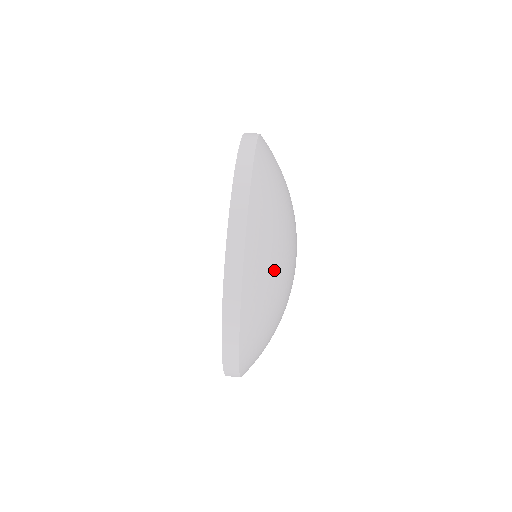
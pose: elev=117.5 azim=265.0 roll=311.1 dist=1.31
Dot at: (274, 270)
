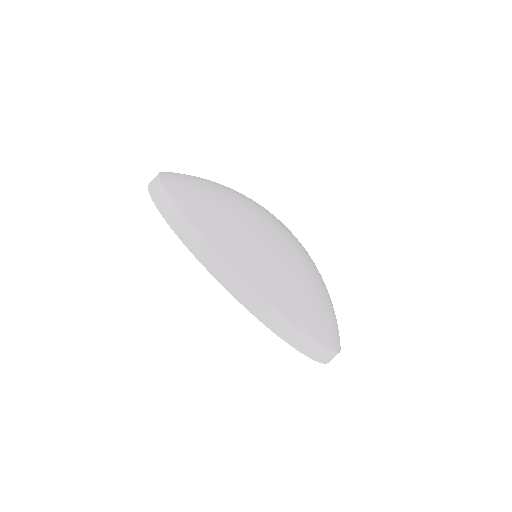
Dot at: (320, 299)
